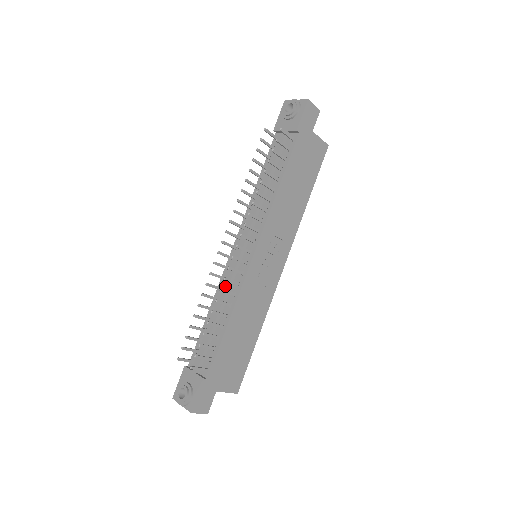
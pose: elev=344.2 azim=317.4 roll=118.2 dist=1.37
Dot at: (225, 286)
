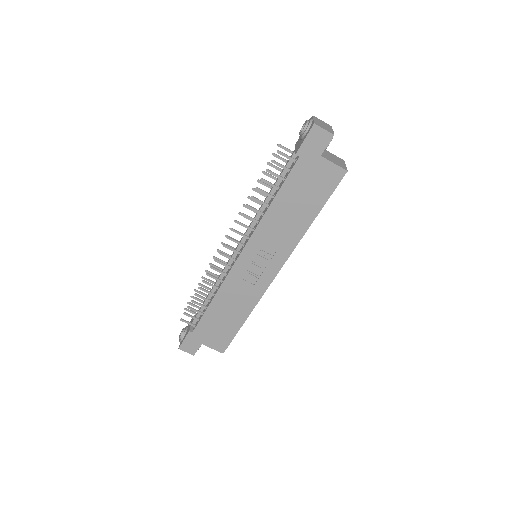
Dot at: occluded
